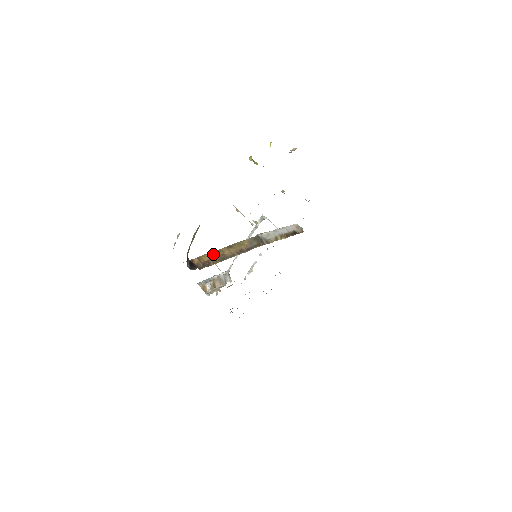
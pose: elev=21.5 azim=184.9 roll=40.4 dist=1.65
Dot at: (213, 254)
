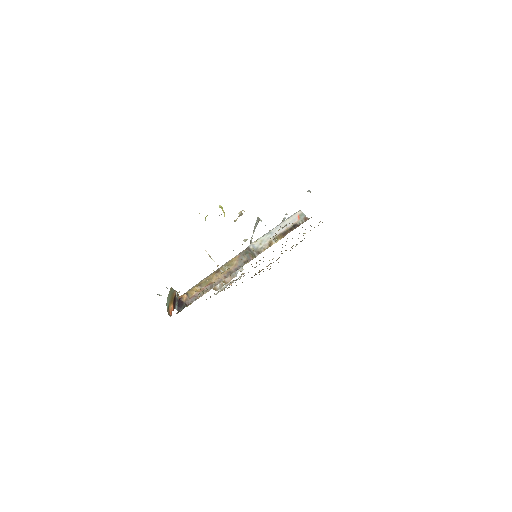
Dot at: (201, 285)
